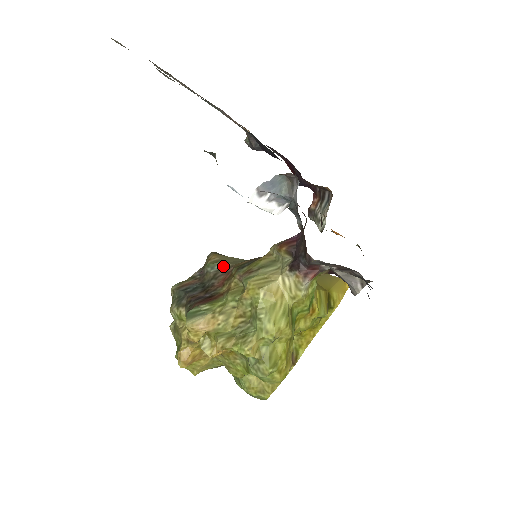
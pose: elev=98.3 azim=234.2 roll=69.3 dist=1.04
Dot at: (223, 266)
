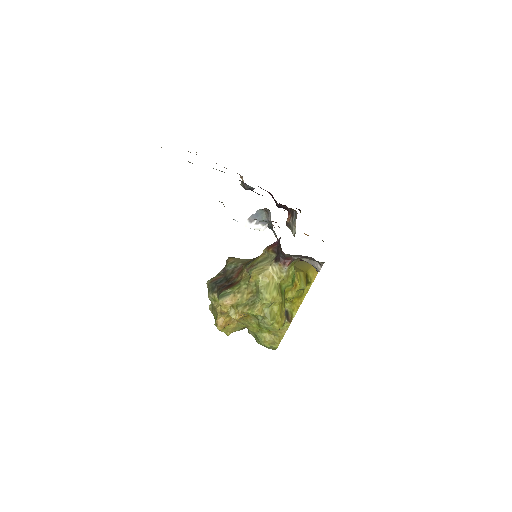
Dot at: (237, 265)
